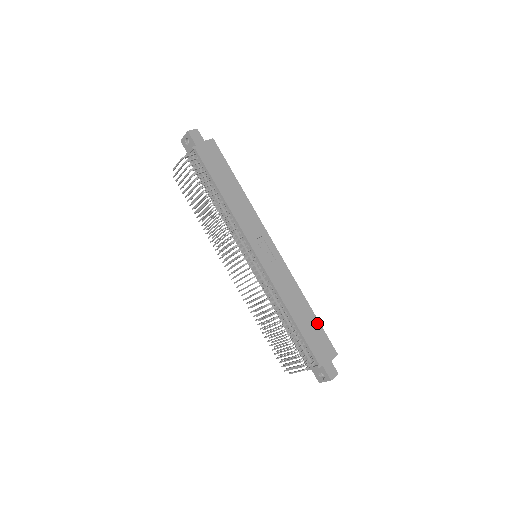
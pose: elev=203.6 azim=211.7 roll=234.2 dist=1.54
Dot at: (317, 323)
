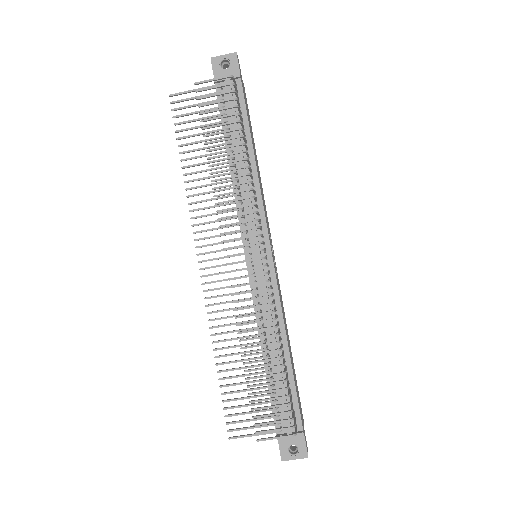
Dot at: occluded
